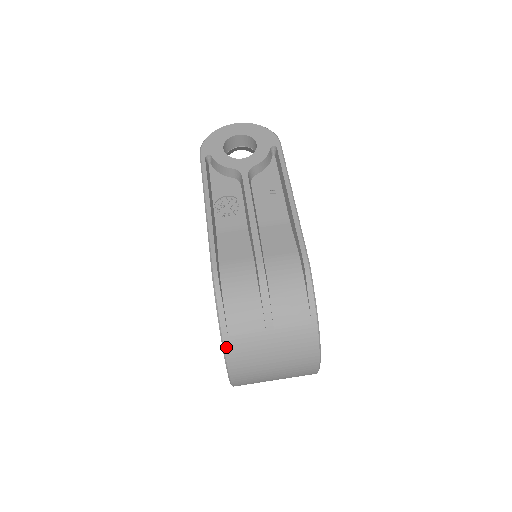
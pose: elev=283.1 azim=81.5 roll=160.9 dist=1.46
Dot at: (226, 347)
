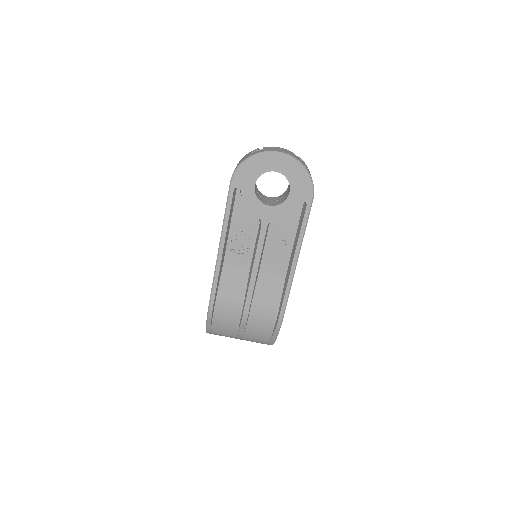
Dot at: occluded
